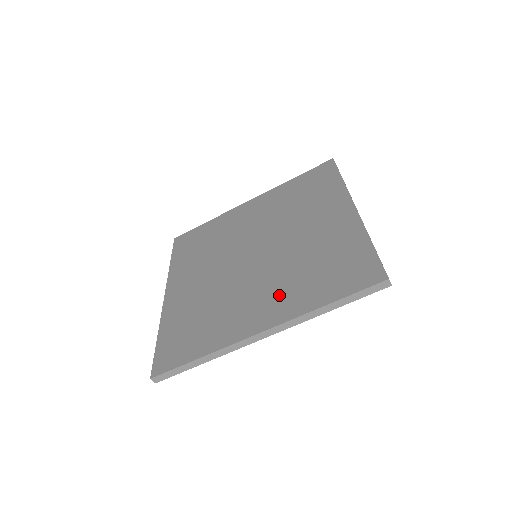
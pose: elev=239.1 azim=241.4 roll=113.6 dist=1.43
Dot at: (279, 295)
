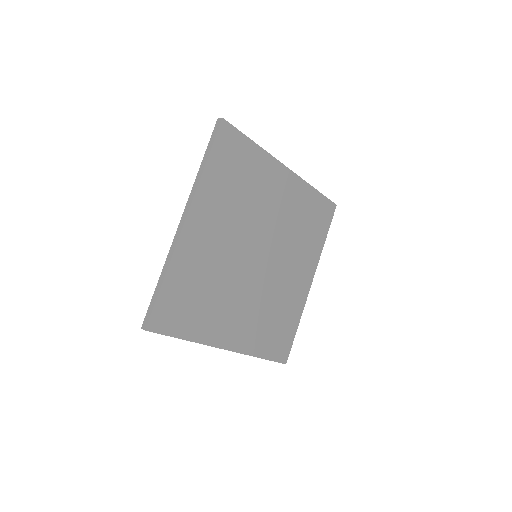
Dot at: occluded
